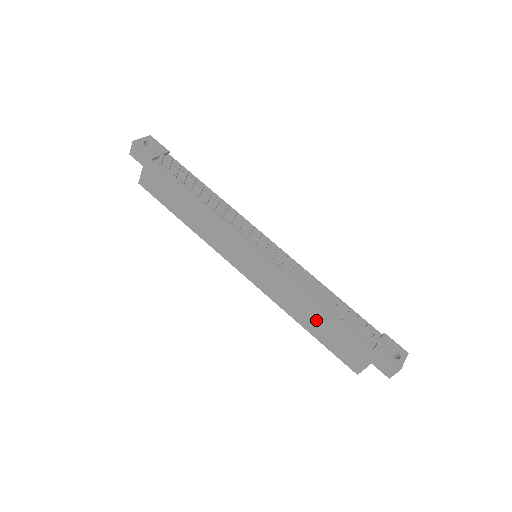
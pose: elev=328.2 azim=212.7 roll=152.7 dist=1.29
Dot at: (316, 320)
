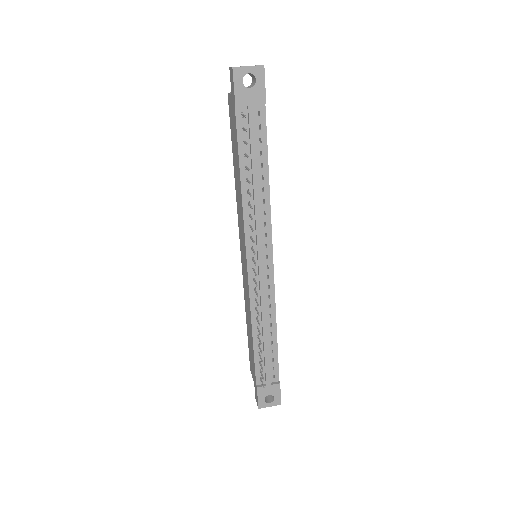
Dot at: occluded
